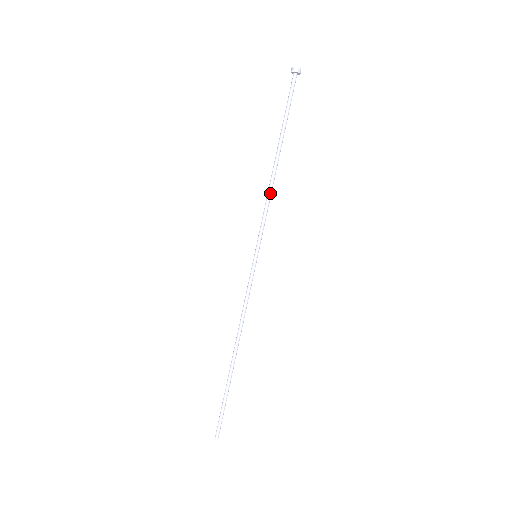
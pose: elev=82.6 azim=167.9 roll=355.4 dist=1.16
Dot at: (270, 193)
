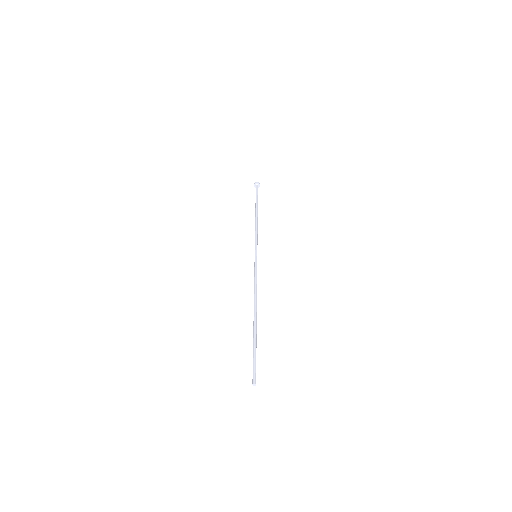
Dot at: (257, 227)
